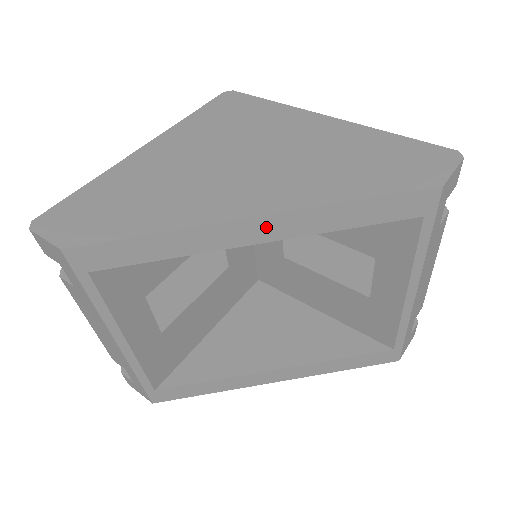
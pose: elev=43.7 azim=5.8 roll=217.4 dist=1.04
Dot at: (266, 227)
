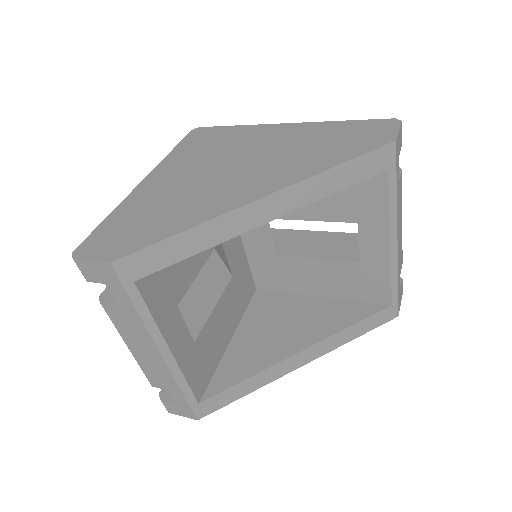
Dot at: (273, 204)
